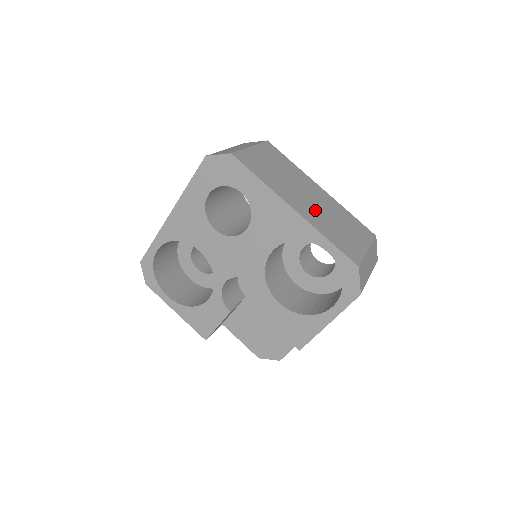
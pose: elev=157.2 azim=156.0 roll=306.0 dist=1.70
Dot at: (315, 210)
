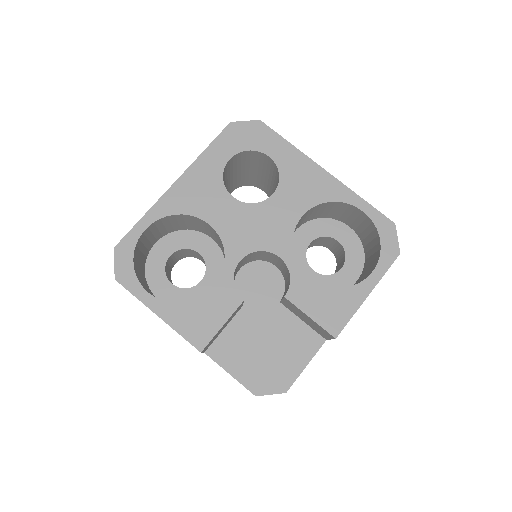
Dot at: occluded
